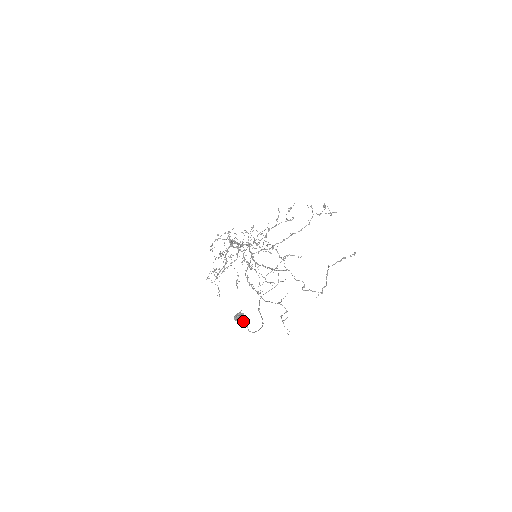
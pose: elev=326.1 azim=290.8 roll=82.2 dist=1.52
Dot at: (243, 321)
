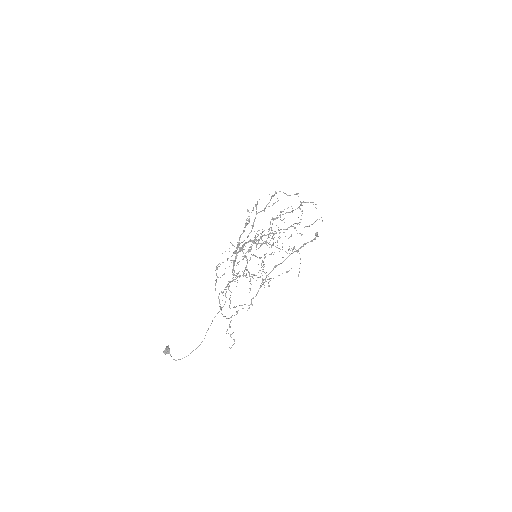
Dot at: (169, 353)
